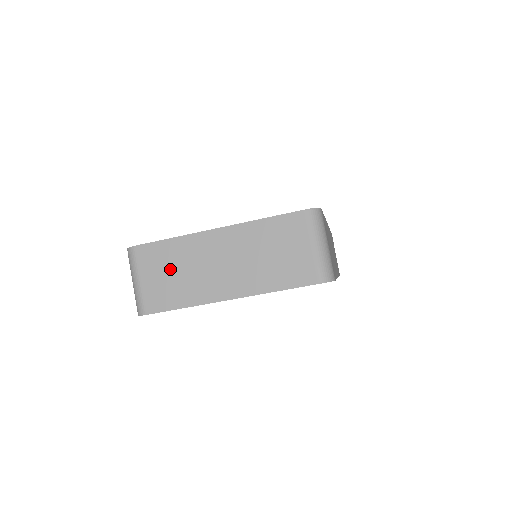
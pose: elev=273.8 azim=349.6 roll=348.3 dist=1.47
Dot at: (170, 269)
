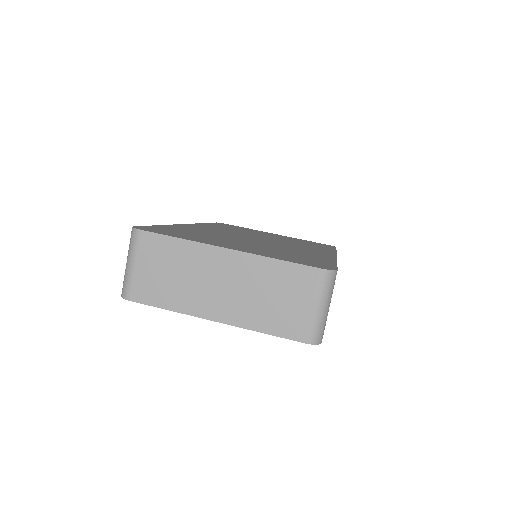
Dot at: (168, 268)
